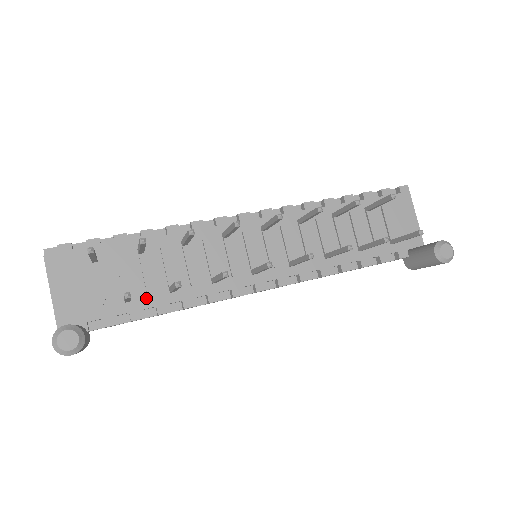
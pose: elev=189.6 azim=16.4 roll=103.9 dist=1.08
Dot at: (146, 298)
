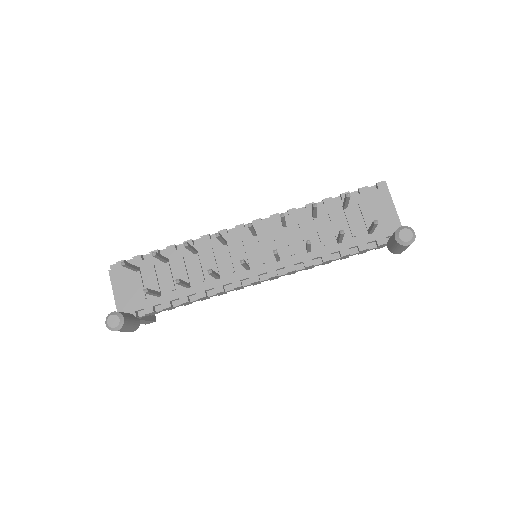
Dot at: (172, 293)
